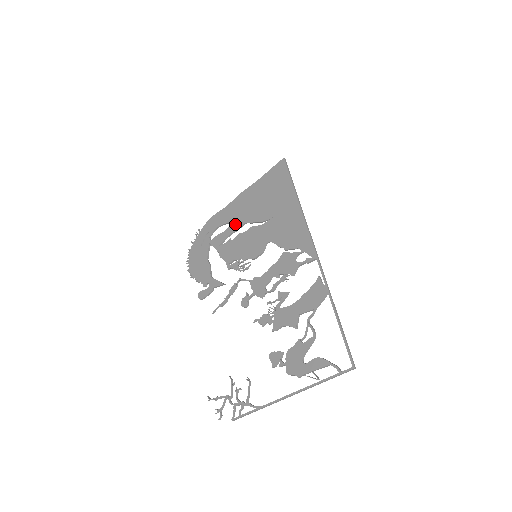
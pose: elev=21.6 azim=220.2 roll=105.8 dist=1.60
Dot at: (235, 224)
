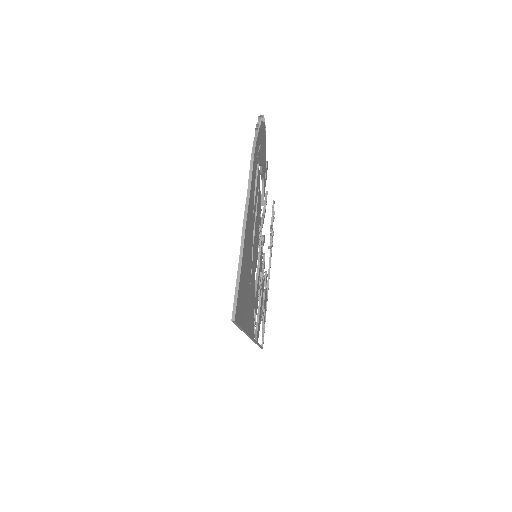
Dot at: occluded
